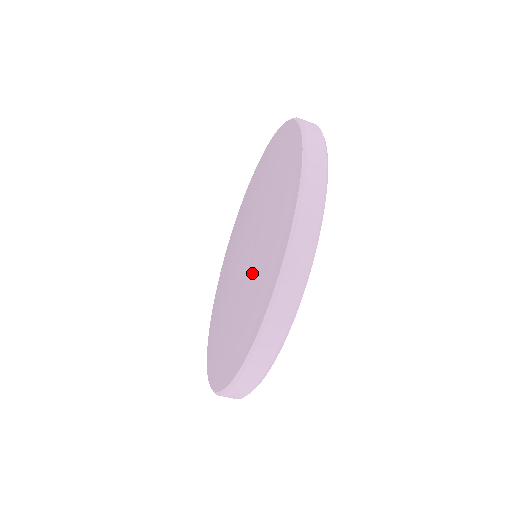
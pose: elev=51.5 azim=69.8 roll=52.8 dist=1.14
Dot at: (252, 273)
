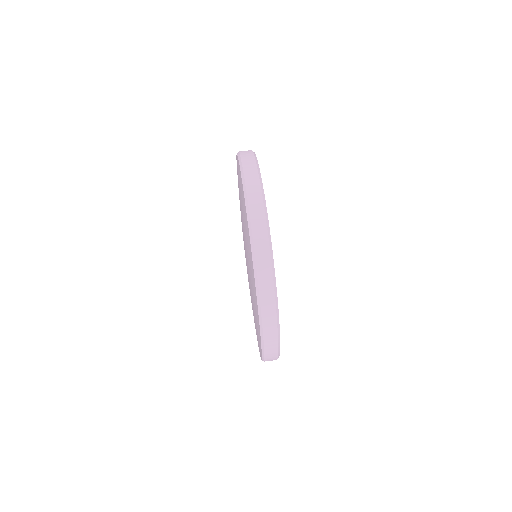
Dot at: occluded
